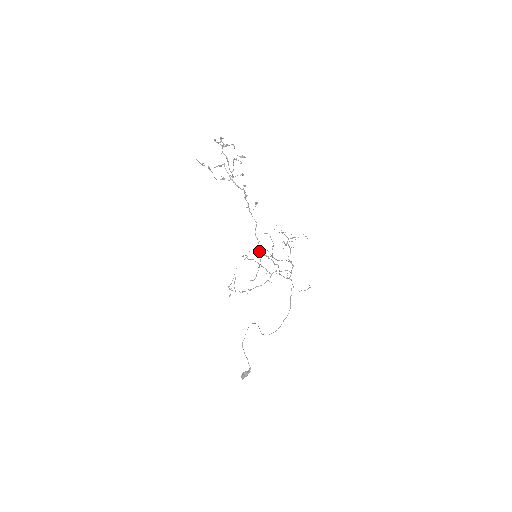
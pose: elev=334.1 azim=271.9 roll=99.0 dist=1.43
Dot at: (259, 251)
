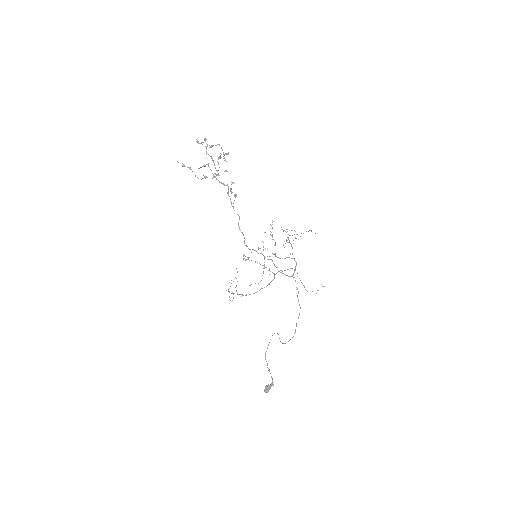
Dot at: (246, 246)
